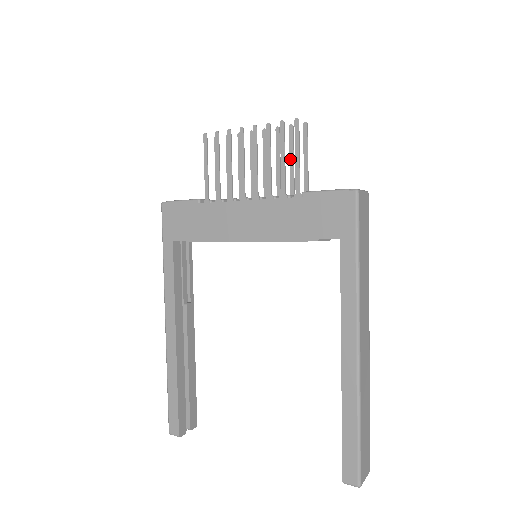
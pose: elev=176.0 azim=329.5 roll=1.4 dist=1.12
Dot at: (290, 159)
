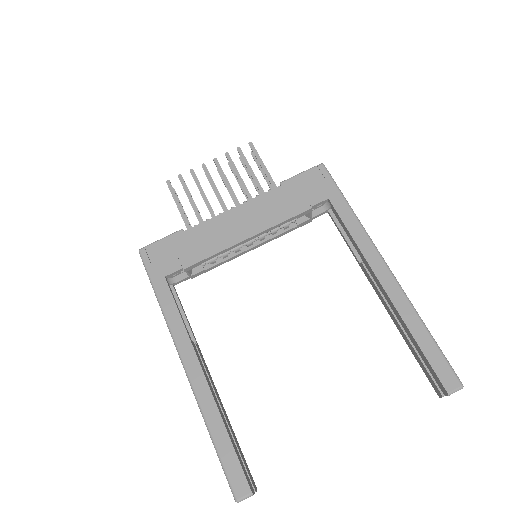
Dot at: (251, 178)
